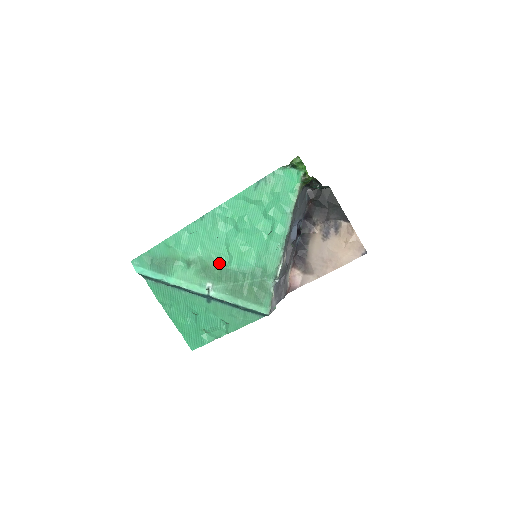
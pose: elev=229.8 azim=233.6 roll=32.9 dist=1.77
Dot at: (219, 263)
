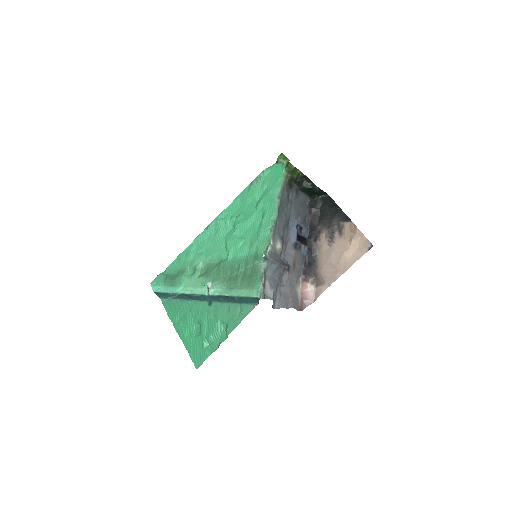
Dot at: (219, 261)
